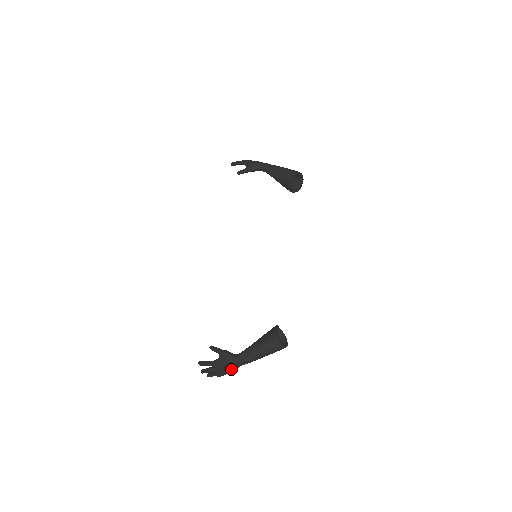
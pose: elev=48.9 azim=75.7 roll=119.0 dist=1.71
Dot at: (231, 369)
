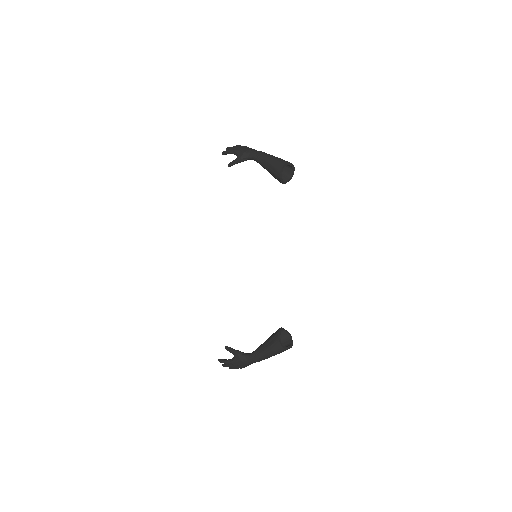
Dot at: (246, 365)
